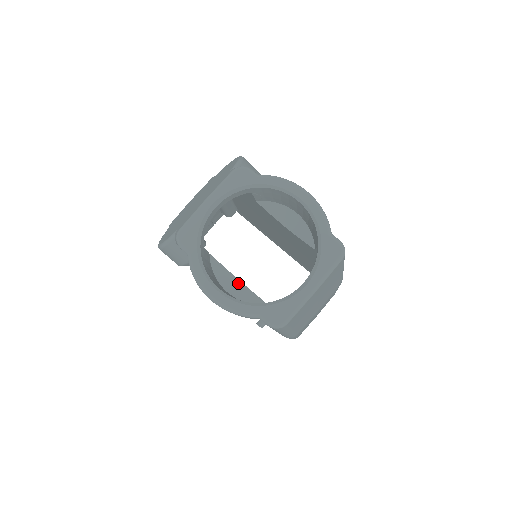
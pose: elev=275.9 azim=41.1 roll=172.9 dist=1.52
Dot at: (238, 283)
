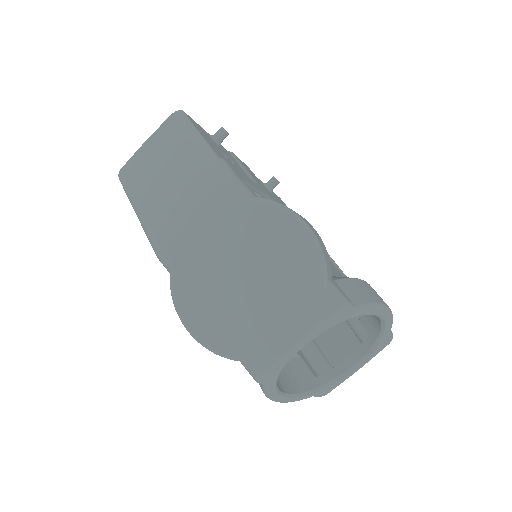
Dot at: occluded
